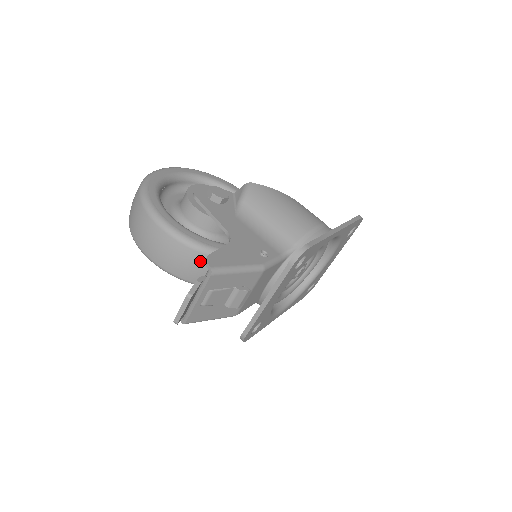
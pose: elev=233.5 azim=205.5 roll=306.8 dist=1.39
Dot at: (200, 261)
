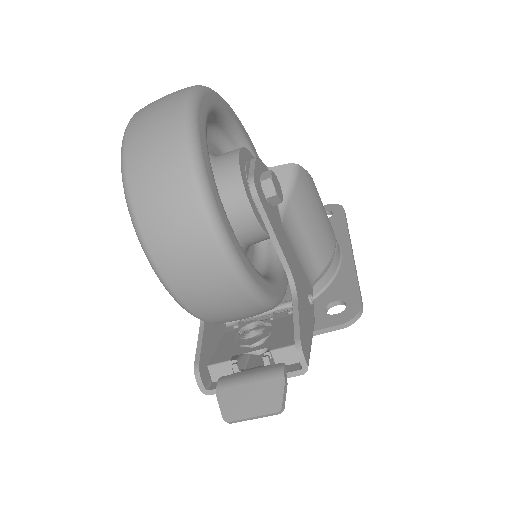
Dot at: (252, 313)
